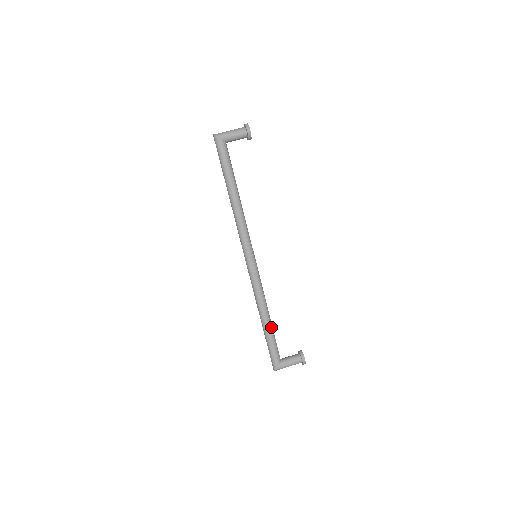
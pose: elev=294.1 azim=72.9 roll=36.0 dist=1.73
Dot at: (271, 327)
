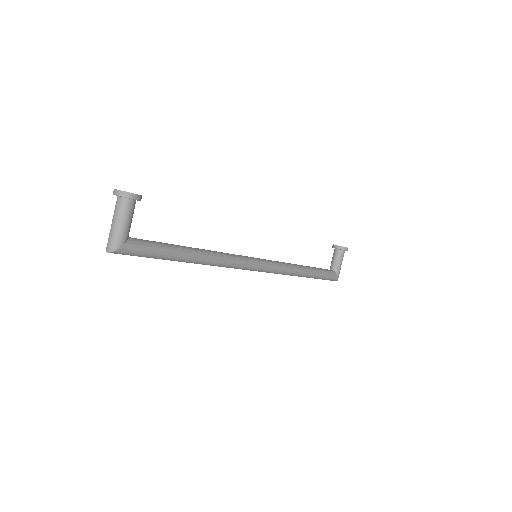
Dot at: (312, 270)
